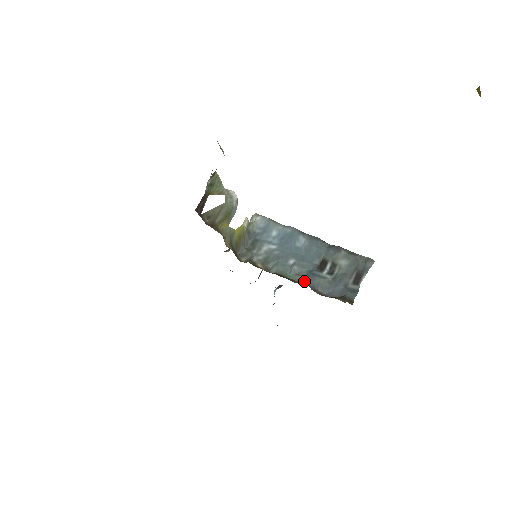
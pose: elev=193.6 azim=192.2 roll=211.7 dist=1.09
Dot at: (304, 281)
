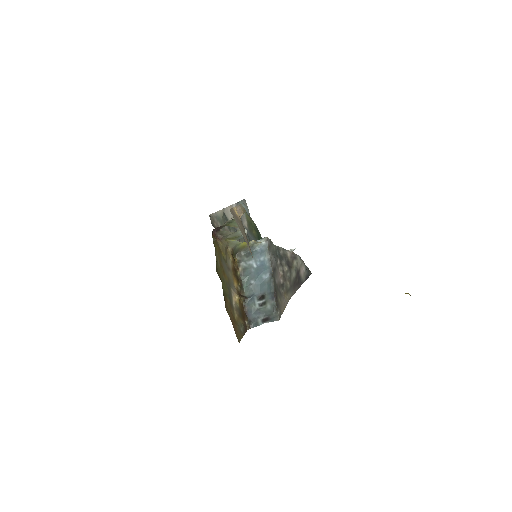
Dot at: (243, 299)
